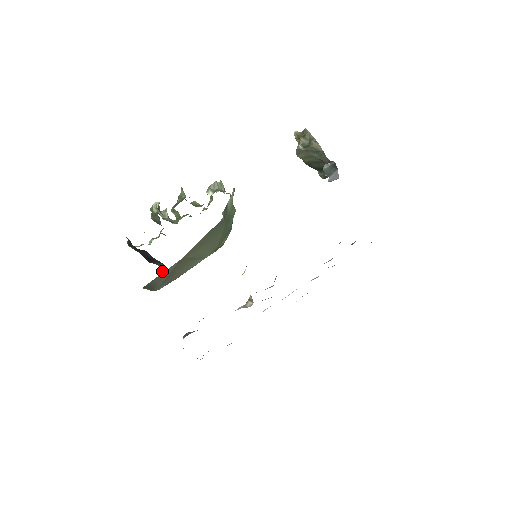
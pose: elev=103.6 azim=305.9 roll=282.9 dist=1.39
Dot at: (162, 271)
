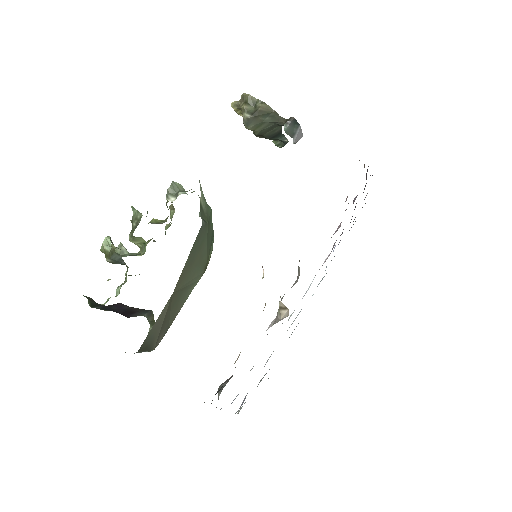
Dot at: (151, 321)
